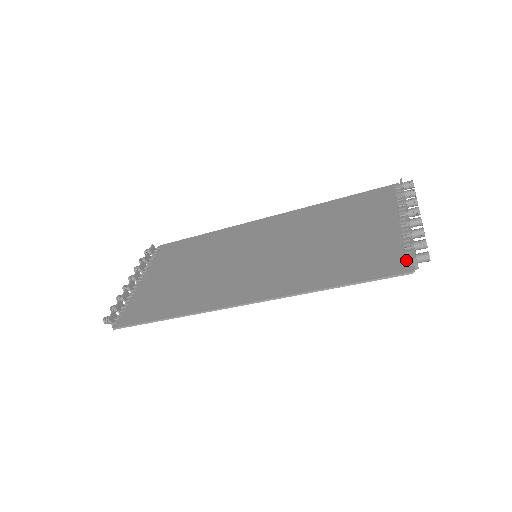
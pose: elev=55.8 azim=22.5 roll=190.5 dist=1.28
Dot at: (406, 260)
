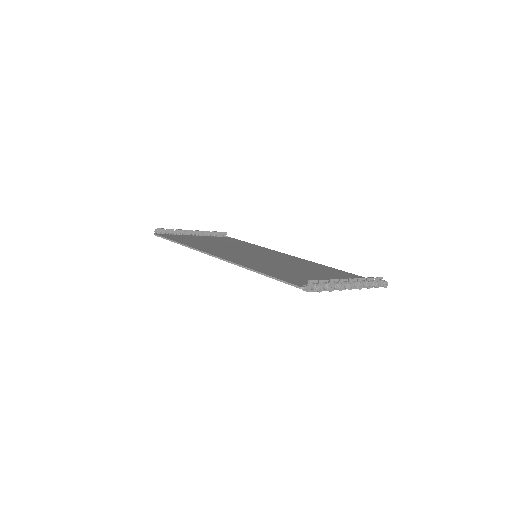
Dot at: occluded
